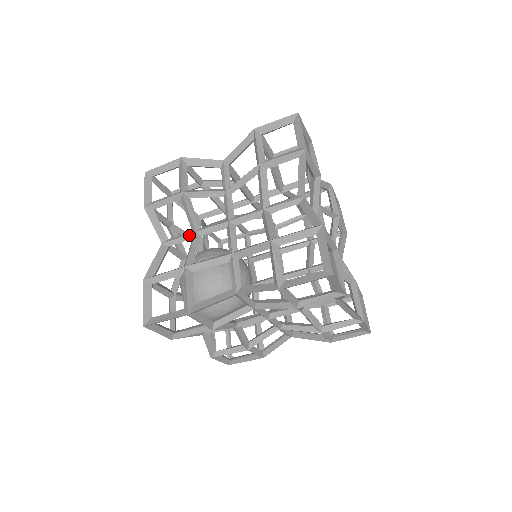
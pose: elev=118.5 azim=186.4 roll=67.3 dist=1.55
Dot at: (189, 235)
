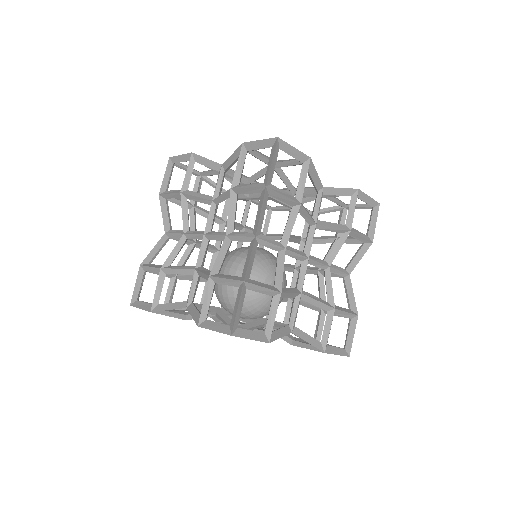
Dot at: (194, 277)
